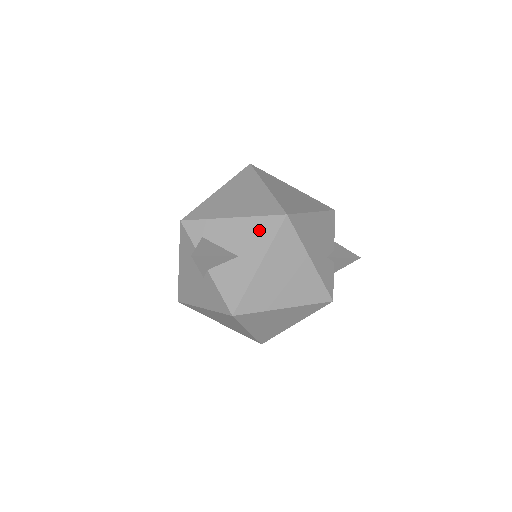
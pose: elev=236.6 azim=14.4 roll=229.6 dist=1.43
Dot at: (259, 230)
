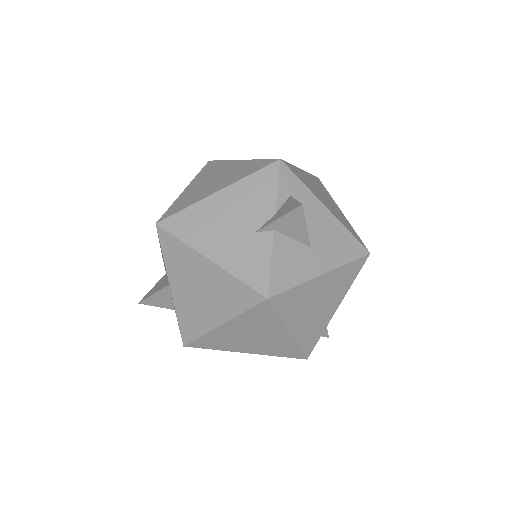
Dot at: (342, 243)
